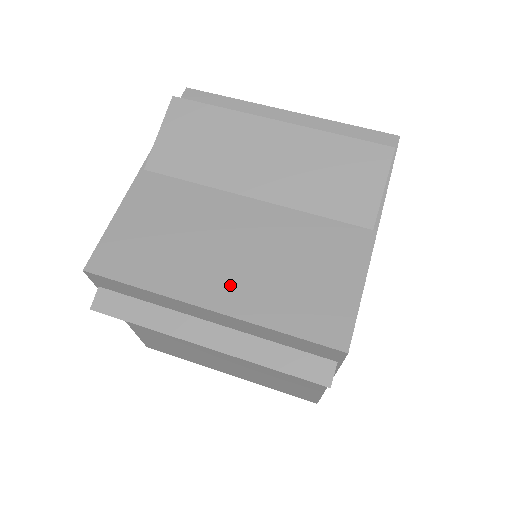
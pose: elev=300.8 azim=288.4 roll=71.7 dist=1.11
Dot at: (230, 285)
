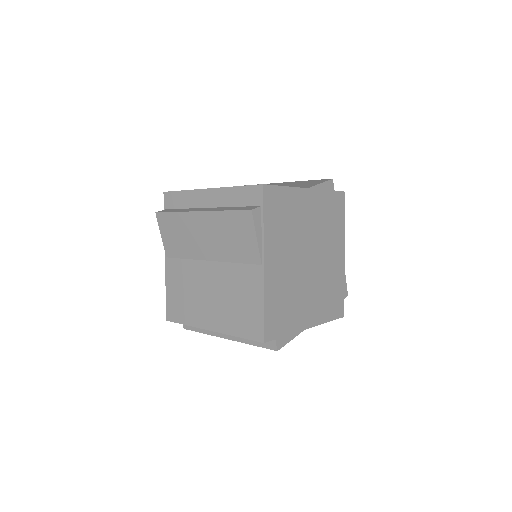
Dot at: occluded
